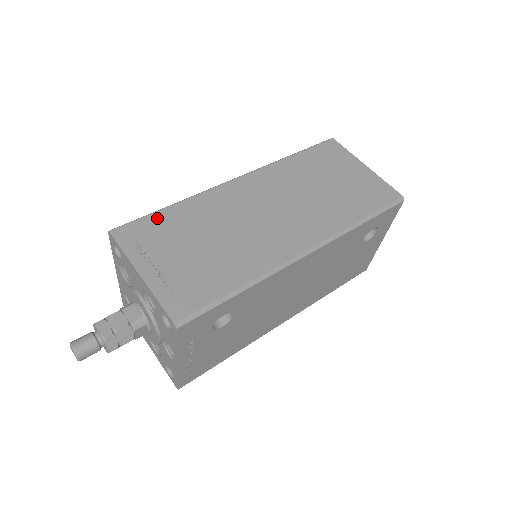
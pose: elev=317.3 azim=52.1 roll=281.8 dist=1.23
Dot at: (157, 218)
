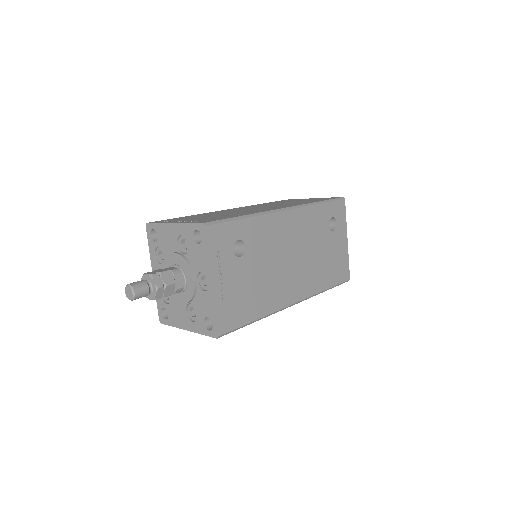
Dot at: (178, 218)
